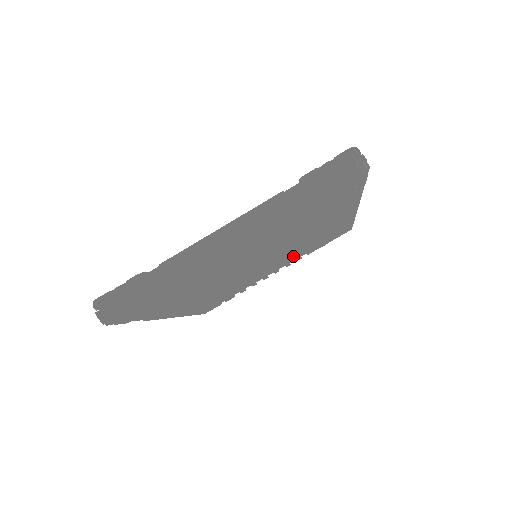
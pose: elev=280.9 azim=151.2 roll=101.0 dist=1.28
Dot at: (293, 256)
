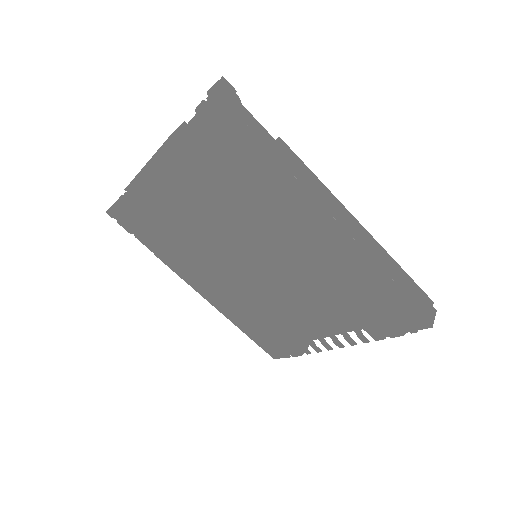
Dot at: (325, 305)
